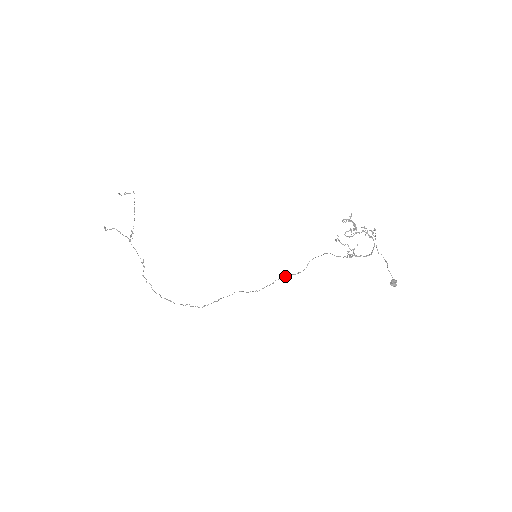
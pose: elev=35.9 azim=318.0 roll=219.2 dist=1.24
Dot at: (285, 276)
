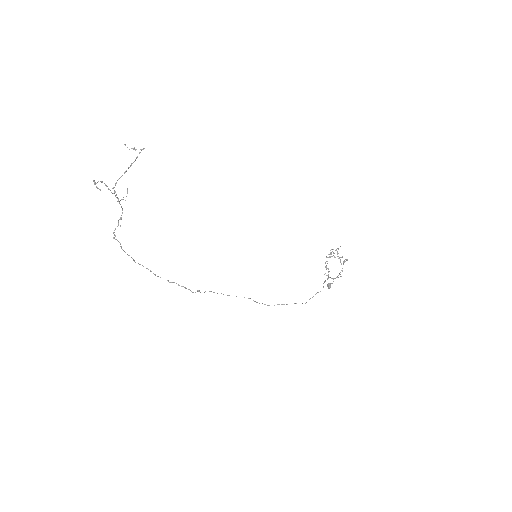
Dot at: occluded
